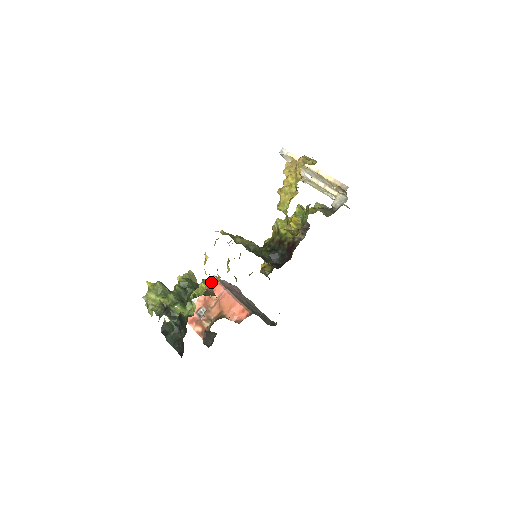
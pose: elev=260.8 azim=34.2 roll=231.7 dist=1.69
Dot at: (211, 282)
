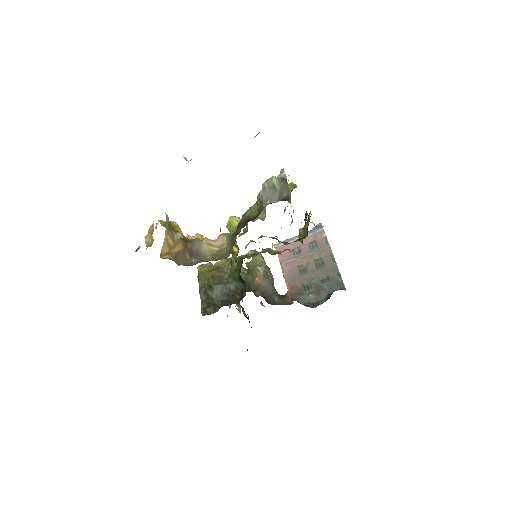
Dot at: occluded
